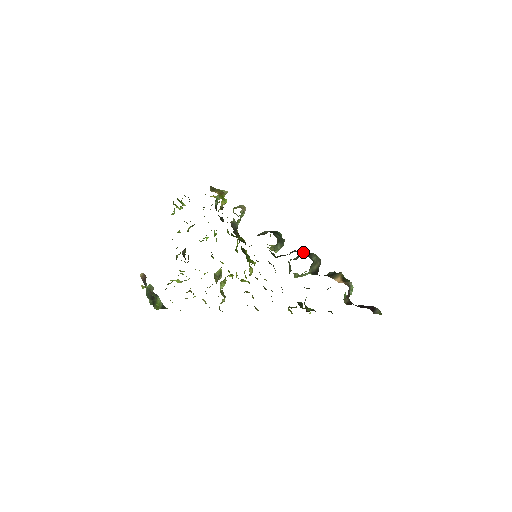
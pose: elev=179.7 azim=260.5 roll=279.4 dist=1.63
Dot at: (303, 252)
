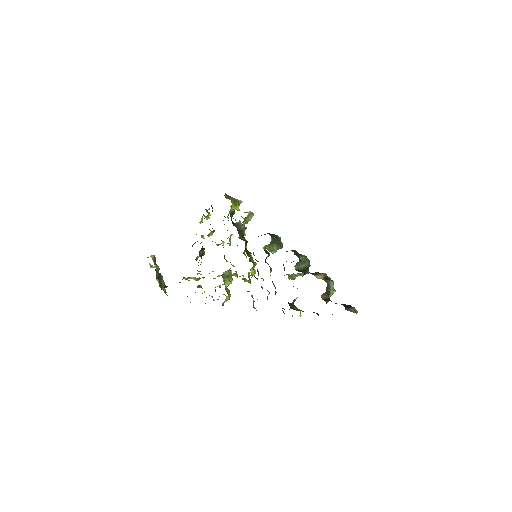
Dot at: (292, 251)
